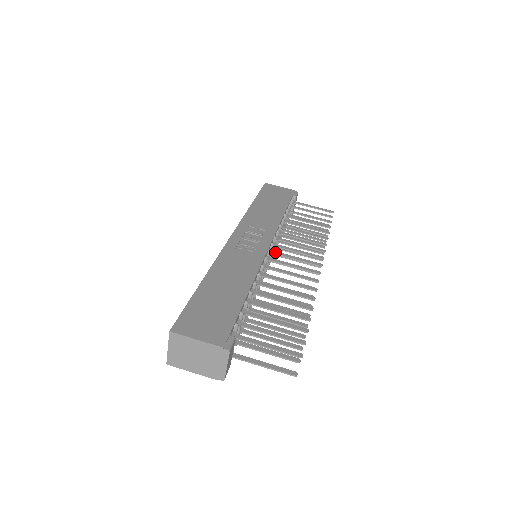
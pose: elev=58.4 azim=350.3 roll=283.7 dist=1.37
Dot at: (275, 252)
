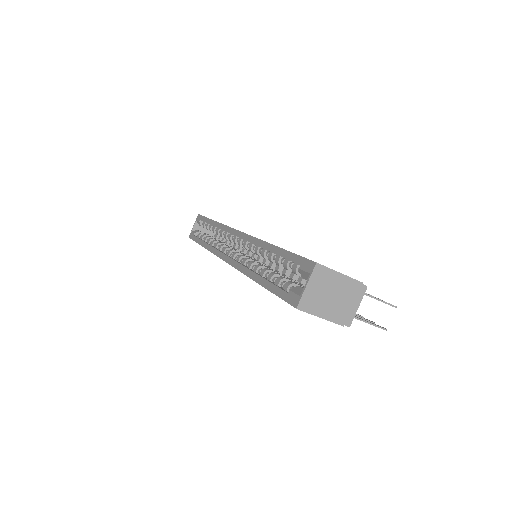
Dot at: occluded
